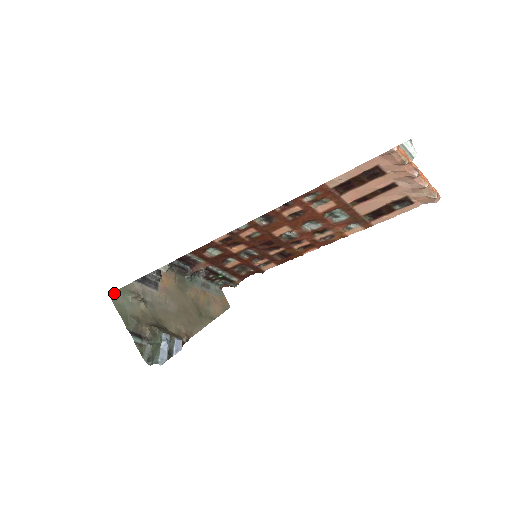
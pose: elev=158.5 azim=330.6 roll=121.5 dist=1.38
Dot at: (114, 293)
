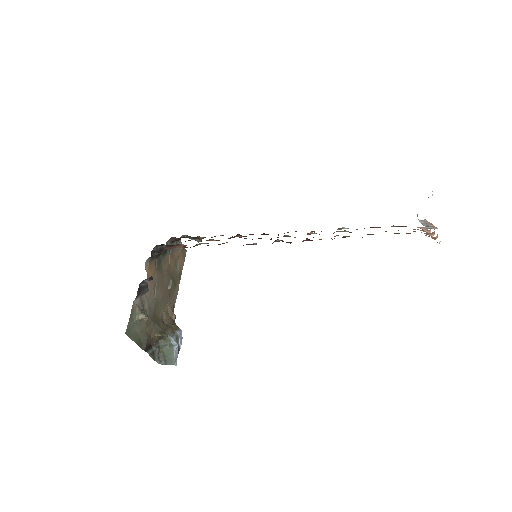
Dot at: (127, 328)
